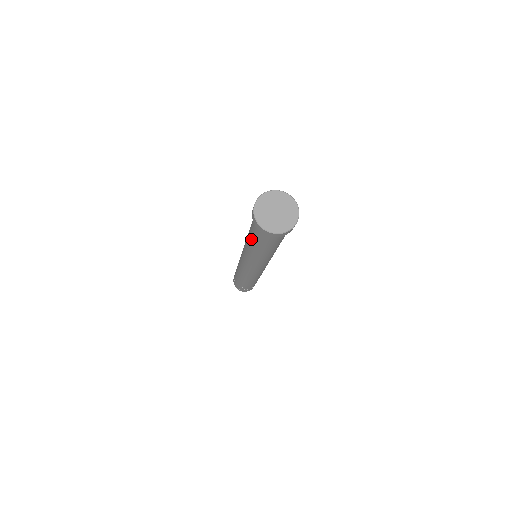
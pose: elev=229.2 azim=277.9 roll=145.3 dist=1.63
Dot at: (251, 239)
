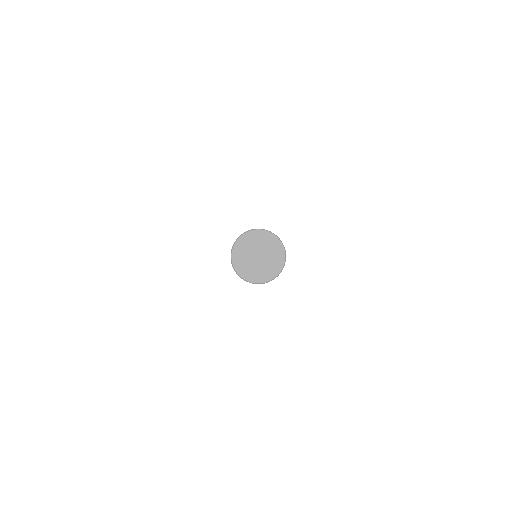
Dot at: occluded
